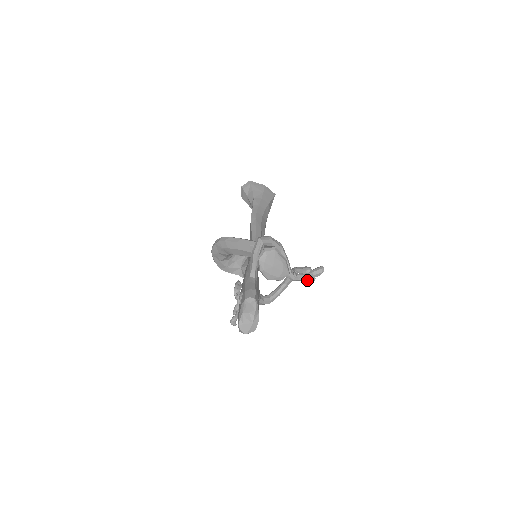
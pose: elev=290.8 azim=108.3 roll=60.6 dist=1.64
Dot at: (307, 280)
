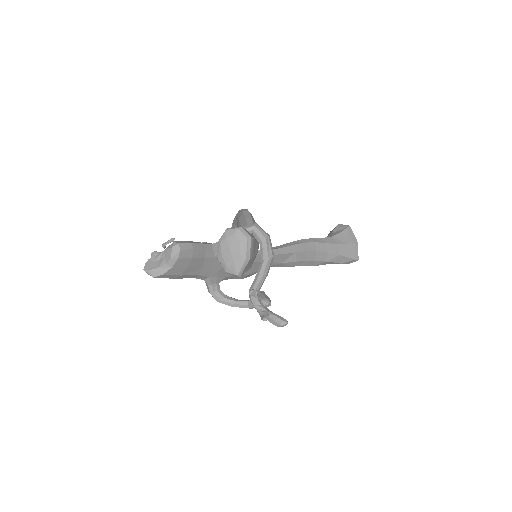
Dot at: (261, 315)
